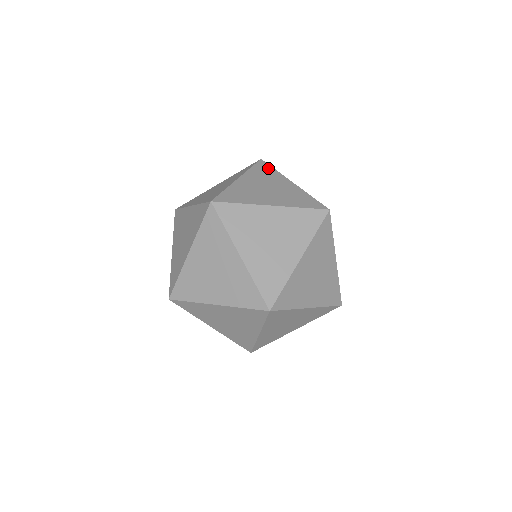
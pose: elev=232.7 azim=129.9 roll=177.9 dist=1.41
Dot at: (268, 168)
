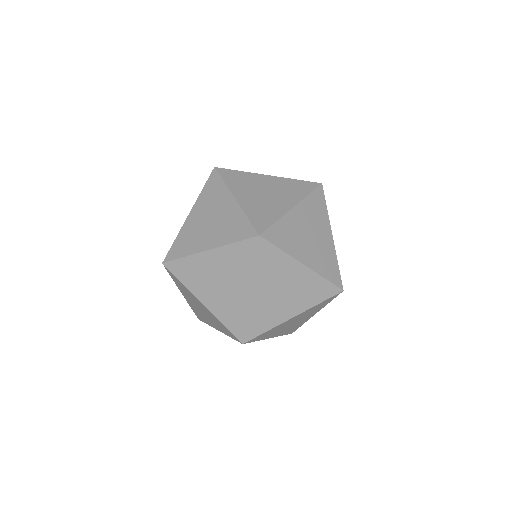
Dot at: occluded
